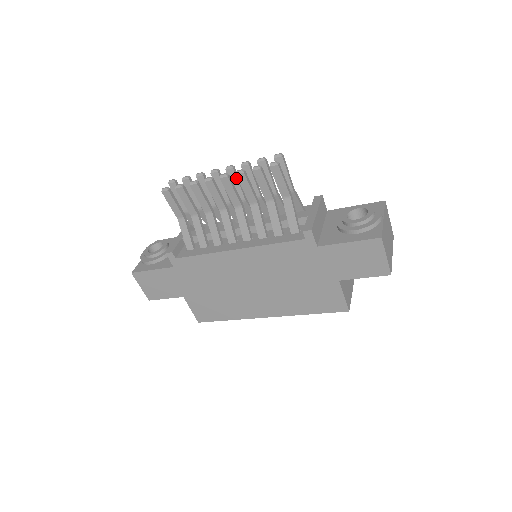
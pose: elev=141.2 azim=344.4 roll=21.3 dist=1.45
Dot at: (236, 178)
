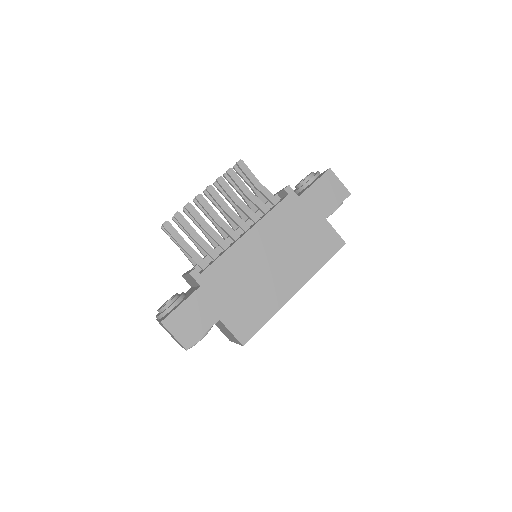
Dot at: occluded
